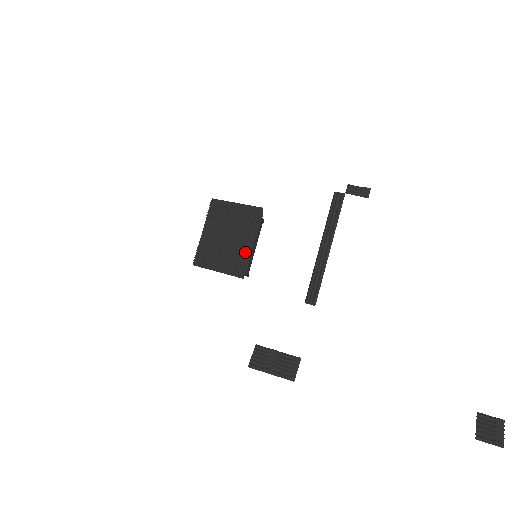
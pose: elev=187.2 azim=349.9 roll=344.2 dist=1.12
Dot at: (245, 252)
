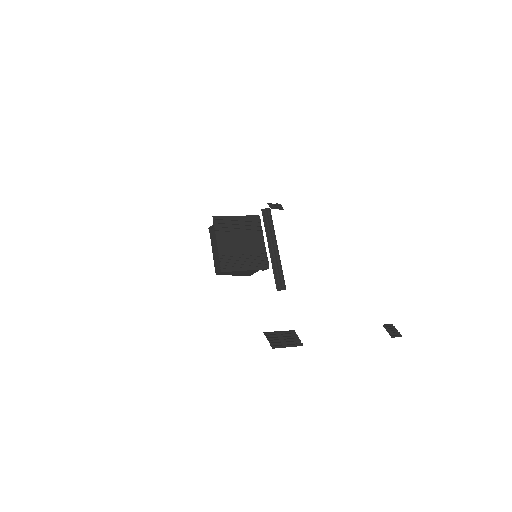
Dot at: (261, 250)
